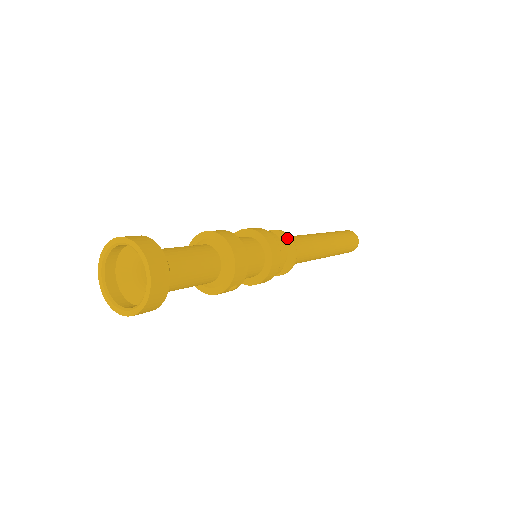
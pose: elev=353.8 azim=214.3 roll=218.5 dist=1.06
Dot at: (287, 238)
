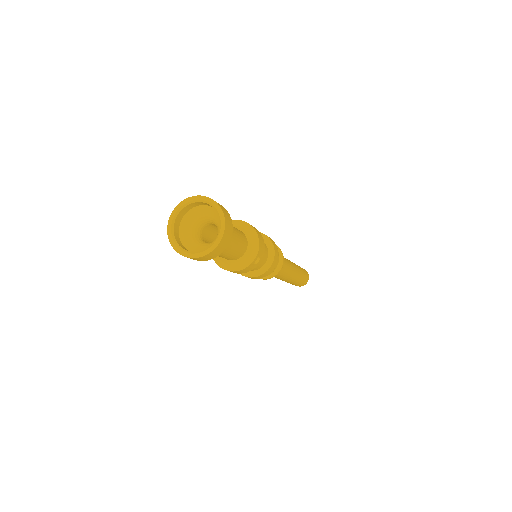
Dot at: occluded
